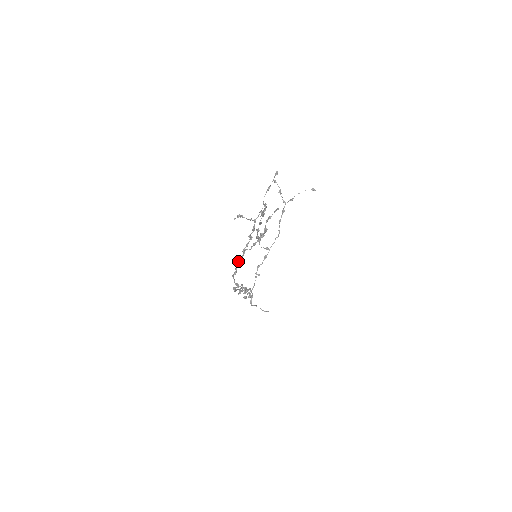
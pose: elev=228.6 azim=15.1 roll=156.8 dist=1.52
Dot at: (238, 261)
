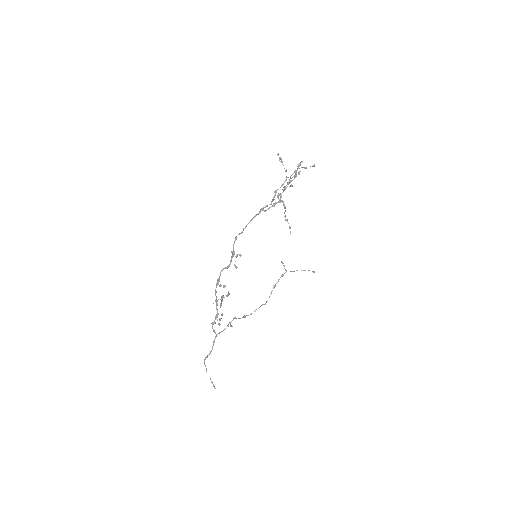
Dot at: (250, 220)
